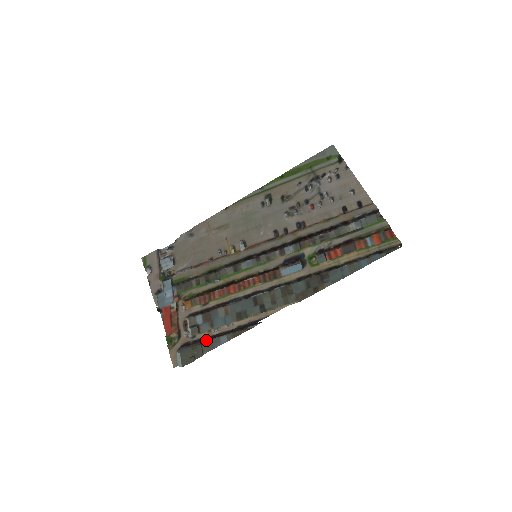
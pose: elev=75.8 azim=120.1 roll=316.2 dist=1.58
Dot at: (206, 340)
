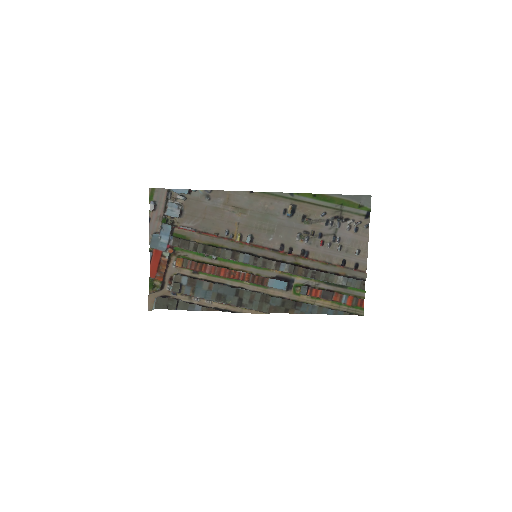
Dot at: (184, 301)
